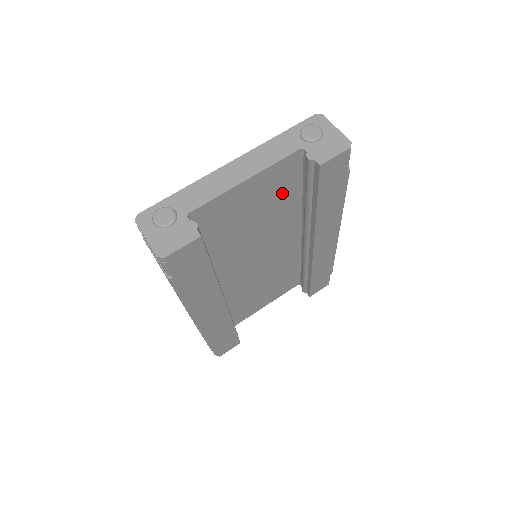
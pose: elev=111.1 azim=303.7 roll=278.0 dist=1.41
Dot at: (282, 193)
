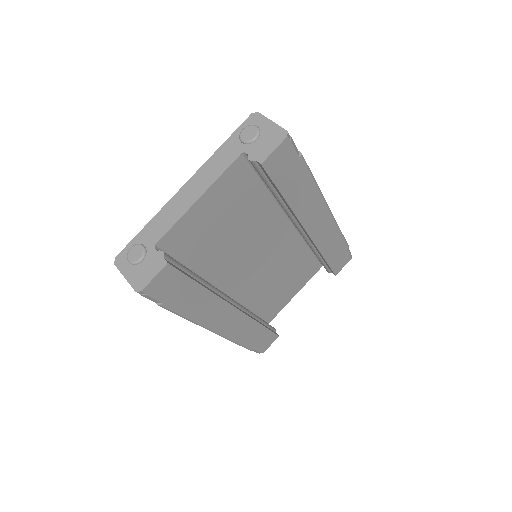
Dot at: (247, 196)
